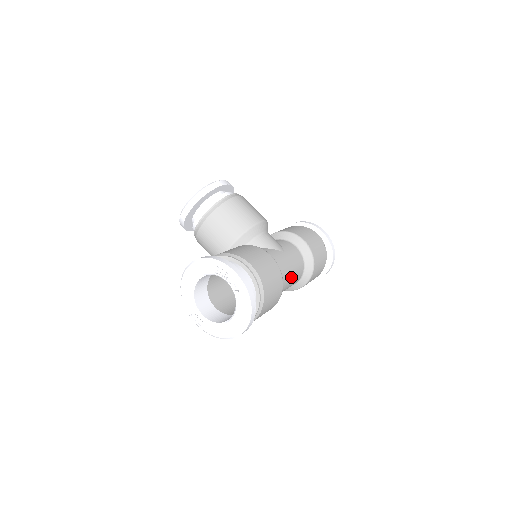
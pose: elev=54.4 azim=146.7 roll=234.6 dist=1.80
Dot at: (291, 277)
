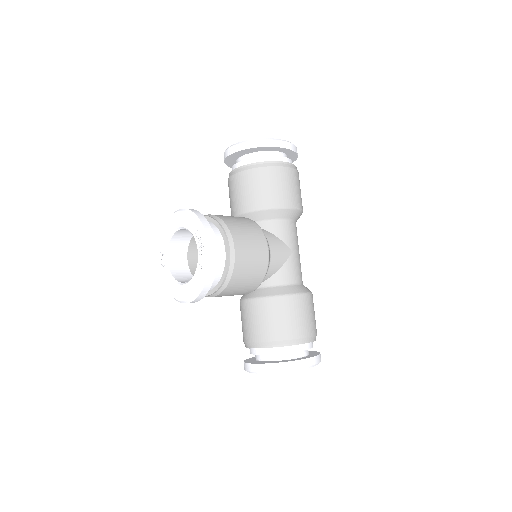
Dot at: occluded
